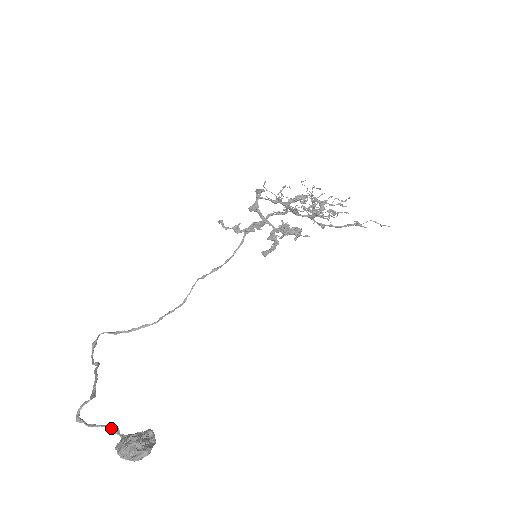
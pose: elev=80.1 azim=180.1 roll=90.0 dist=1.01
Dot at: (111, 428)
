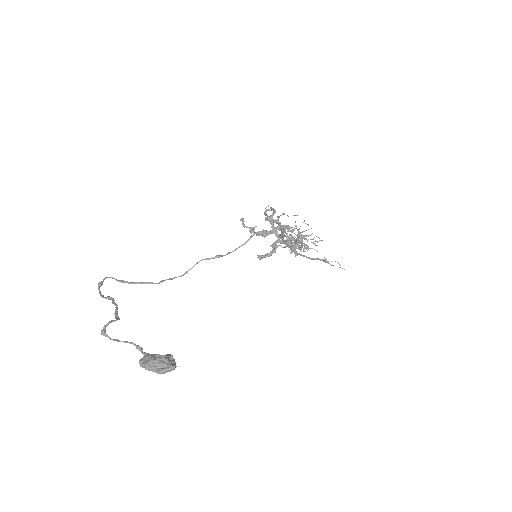
Dot at: (137, 345)
